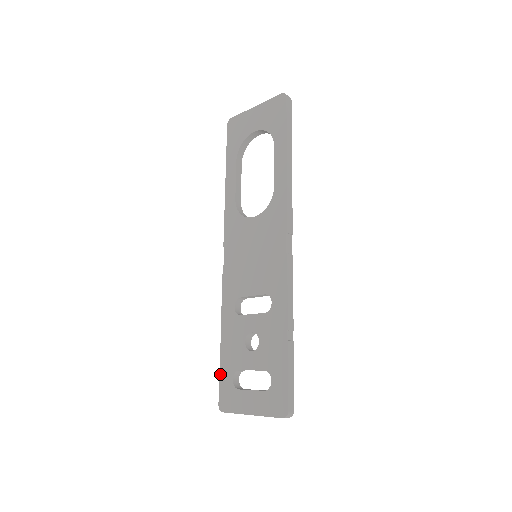
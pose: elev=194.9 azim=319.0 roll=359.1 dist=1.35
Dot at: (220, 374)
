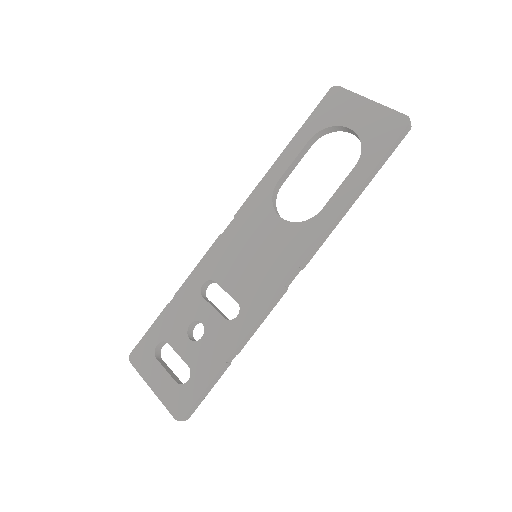
Dot at: (150, 329)
